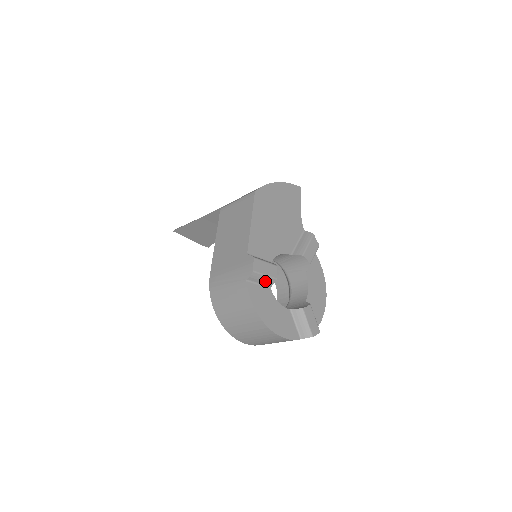
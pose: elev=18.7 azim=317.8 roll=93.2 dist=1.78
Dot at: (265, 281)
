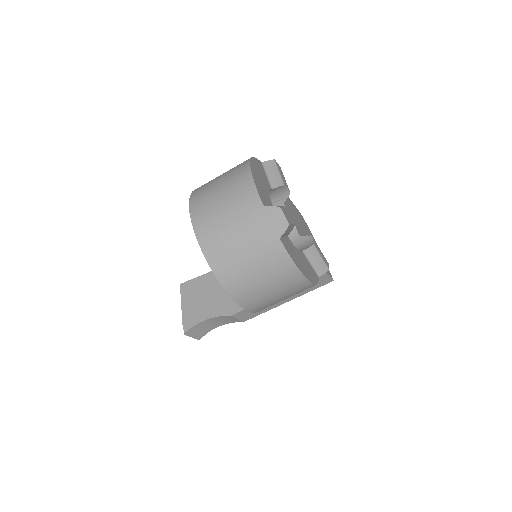
Dot at: (274, 178)
